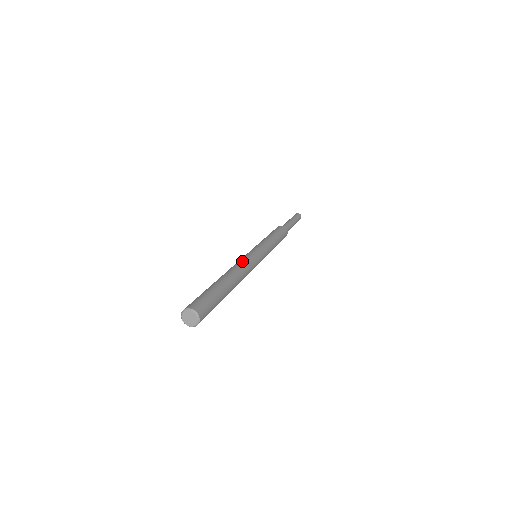
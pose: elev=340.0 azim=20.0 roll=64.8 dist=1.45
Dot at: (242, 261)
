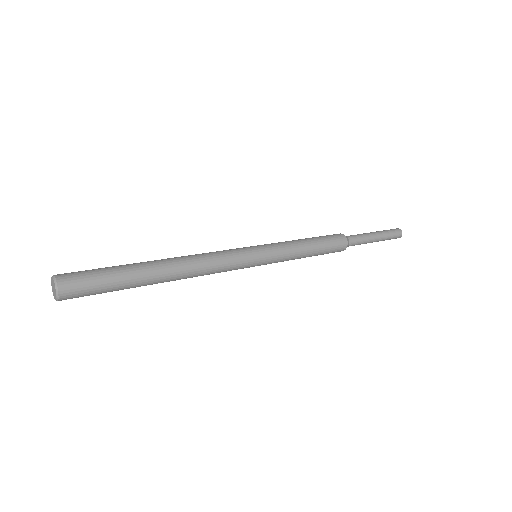
Dot at: (213, 254)
